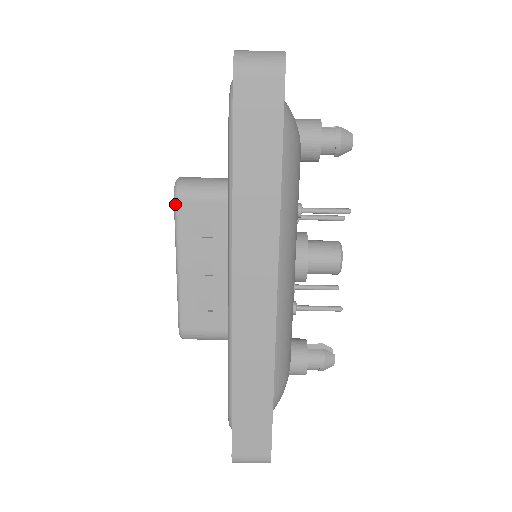
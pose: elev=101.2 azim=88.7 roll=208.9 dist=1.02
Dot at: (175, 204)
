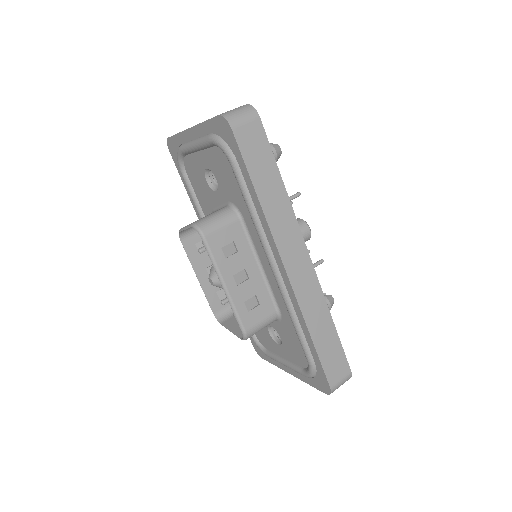
Dot at: (204, 241)
